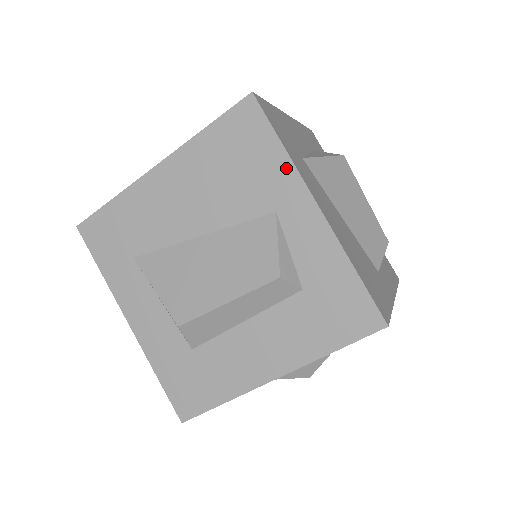
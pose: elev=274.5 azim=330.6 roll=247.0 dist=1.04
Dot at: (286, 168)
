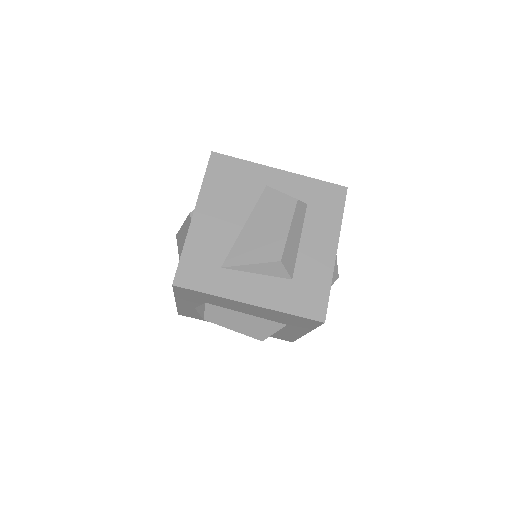
Dot at: (254, 167)
